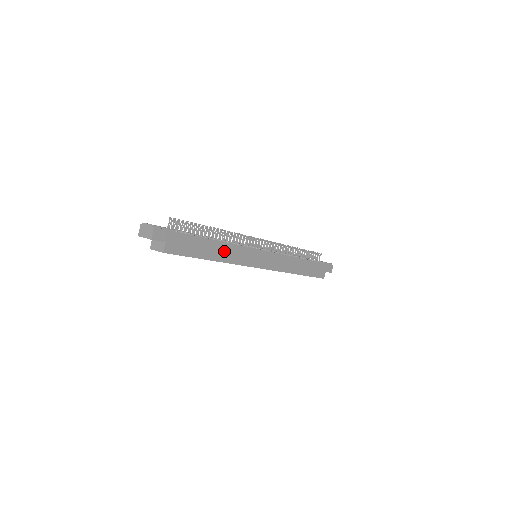
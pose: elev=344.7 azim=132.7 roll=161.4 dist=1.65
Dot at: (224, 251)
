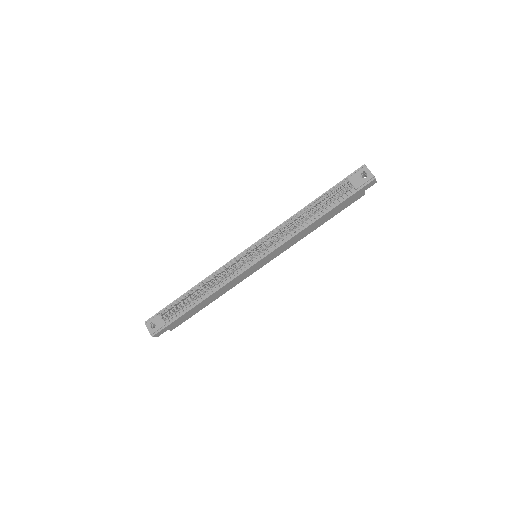
Dot at: (217, 294)
